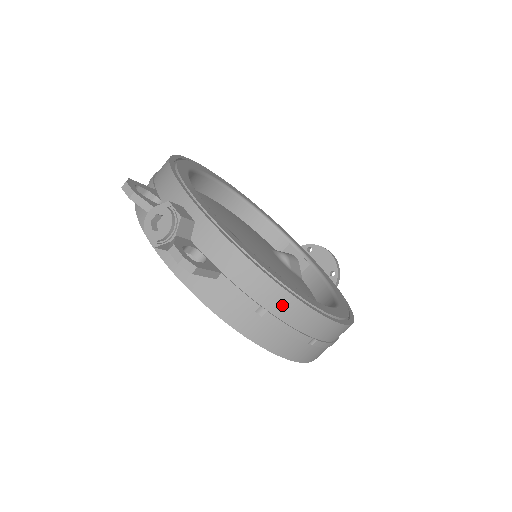
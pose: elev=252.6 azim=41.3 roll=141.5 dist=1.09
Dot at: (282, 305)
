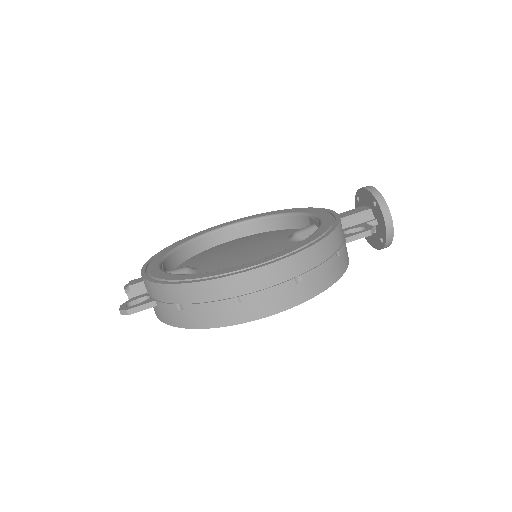
Dot at: (184, 294)
